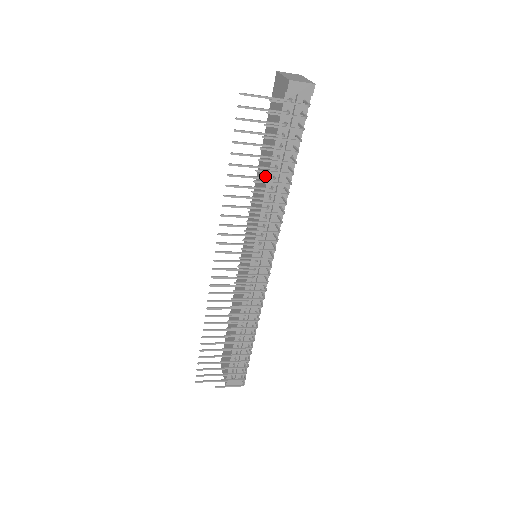
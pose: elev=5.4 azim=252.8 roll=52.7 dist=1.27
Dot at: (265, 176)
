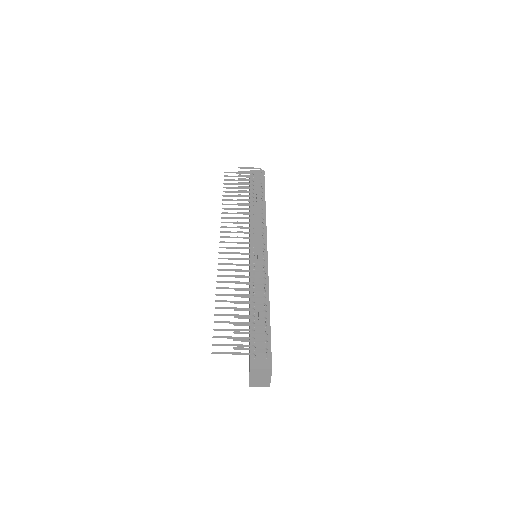
Dot at: (249, 210)
